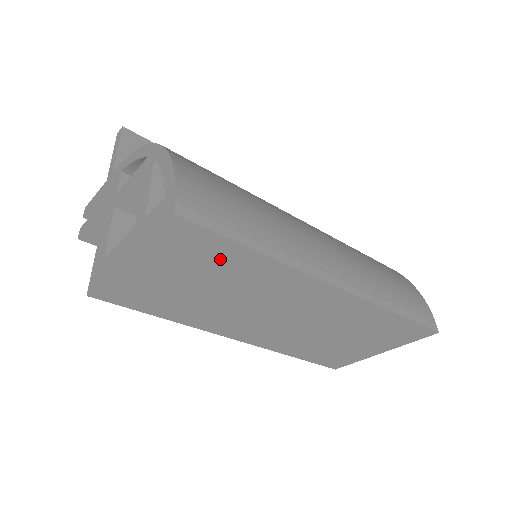
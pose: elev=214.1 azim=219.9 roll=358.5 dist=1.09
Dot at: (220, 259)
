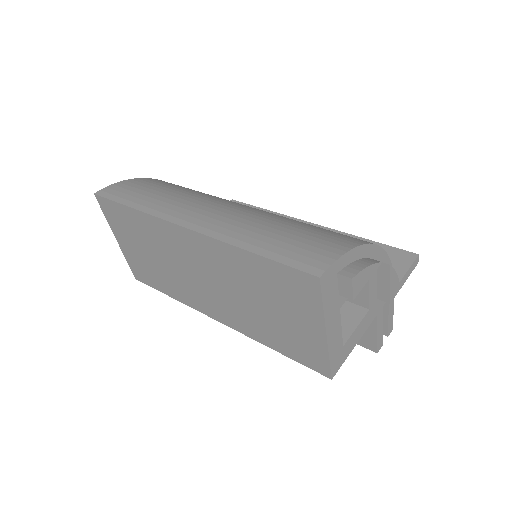
Dot at: (130, 222)
